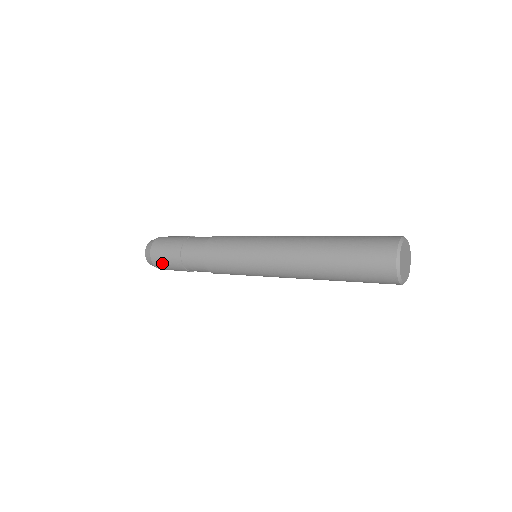
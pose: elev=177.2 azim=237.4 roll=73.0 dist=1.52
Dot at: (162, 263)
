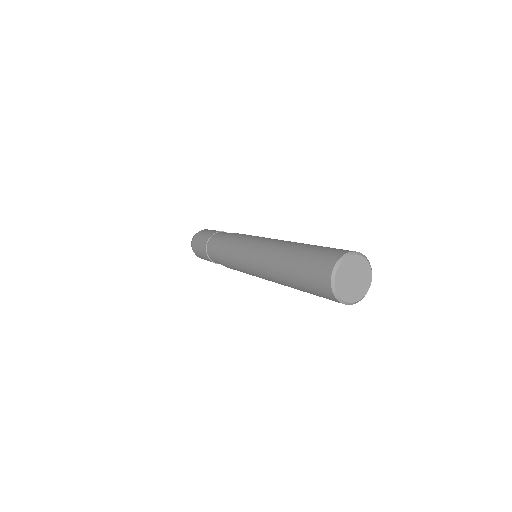
Dot at: (198, 252)
